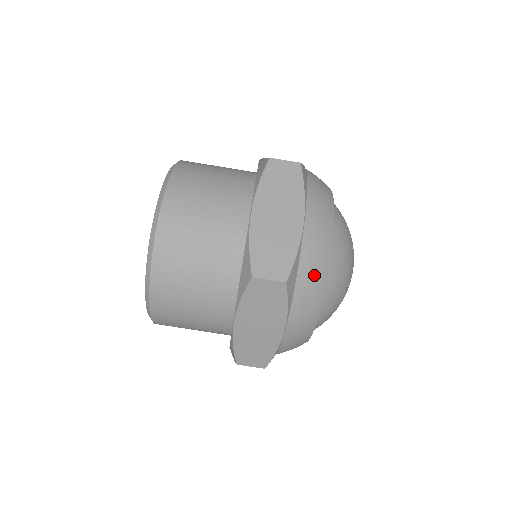
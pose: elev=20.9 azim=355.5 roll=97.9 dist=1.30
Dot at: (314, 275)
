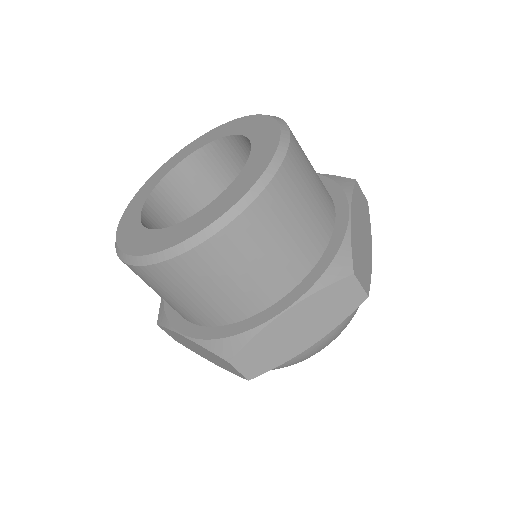
Dot at: occluded
